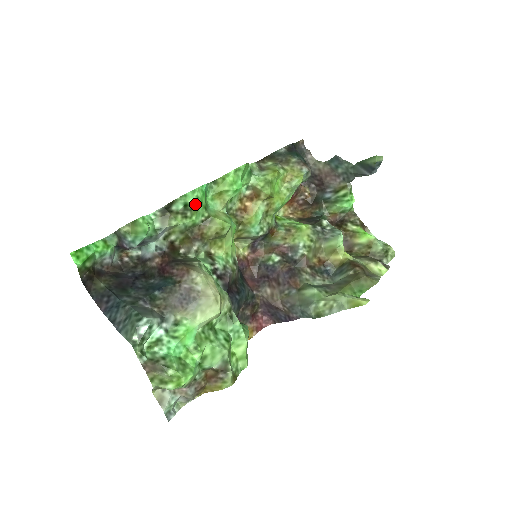
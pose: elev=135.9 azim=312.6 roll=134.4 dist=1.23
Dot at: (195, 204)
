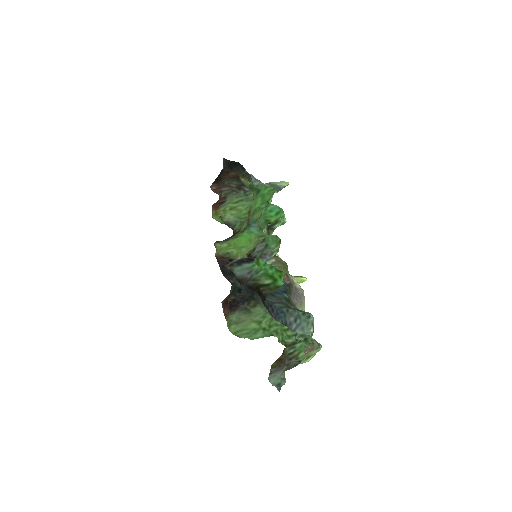
Dot at: (284, 223)
